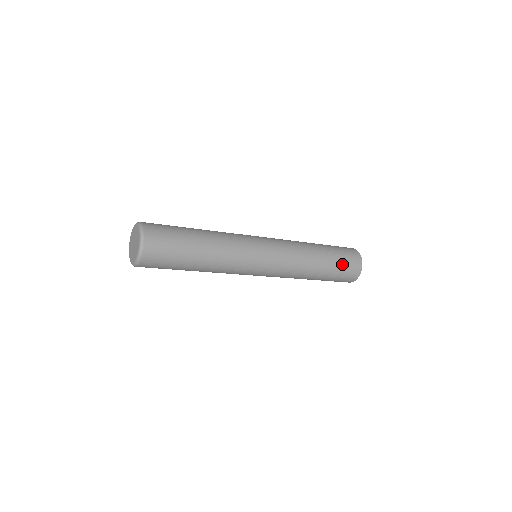
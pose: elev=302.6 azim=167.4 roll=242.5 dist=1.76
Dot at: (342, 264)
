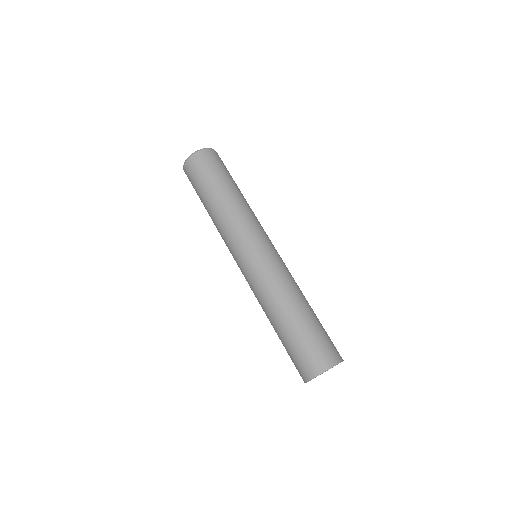
Dot at: (315, 337)
